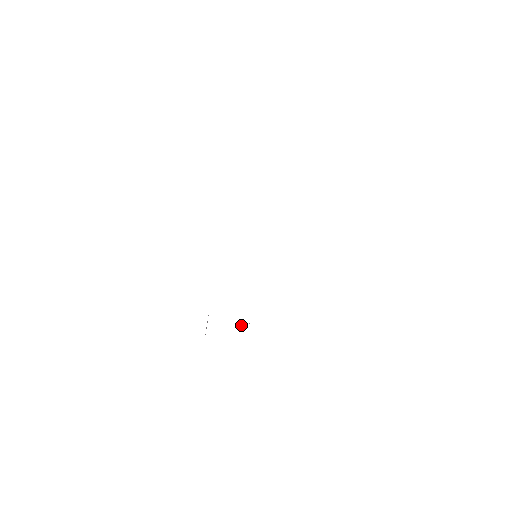
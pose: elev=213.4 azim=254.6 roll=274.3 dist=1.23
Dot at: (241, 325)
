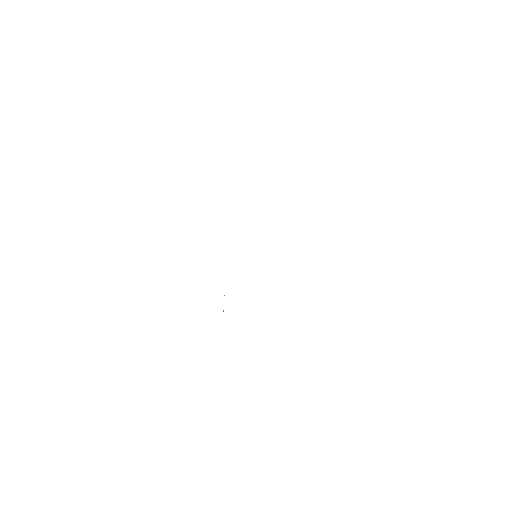
Dot at: occluded
